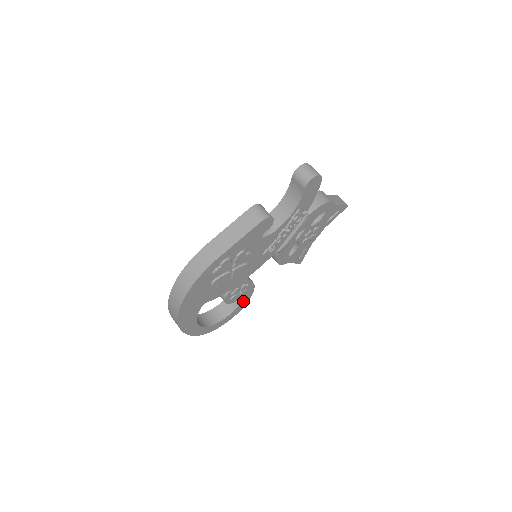
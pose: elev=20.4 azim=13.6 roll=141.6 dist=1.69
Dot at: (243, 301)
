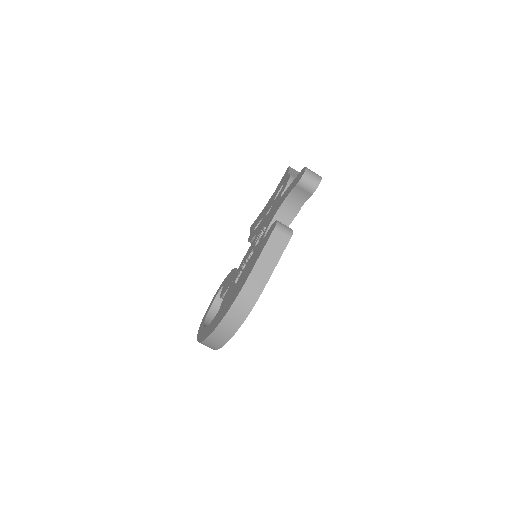
Dot at: occluded
